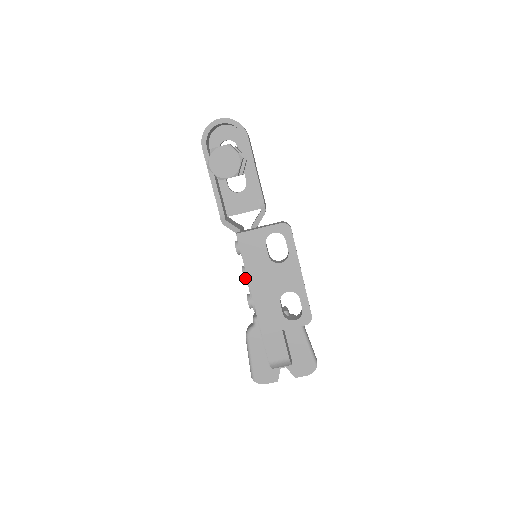
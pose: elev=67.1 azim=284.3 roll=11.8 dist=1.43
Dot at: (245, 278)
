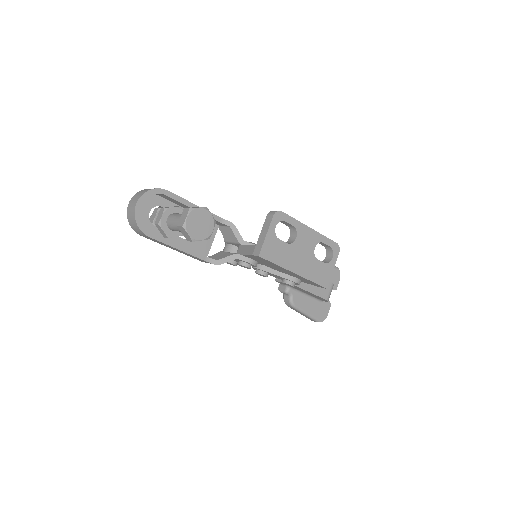
Dot at: (267, 276)
